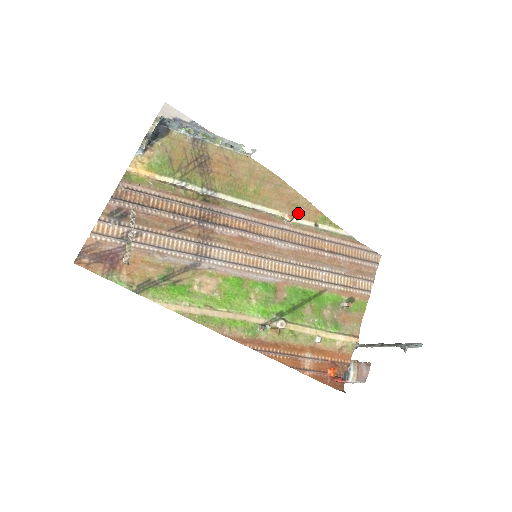
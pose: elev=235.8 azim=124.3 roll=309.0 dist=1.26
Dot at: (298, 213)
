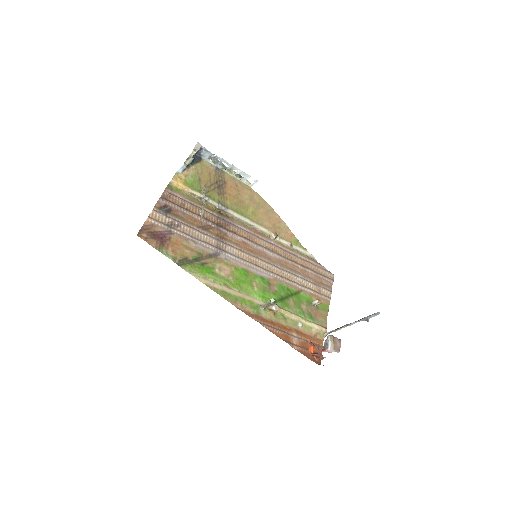
Dot at: (280, 234)
